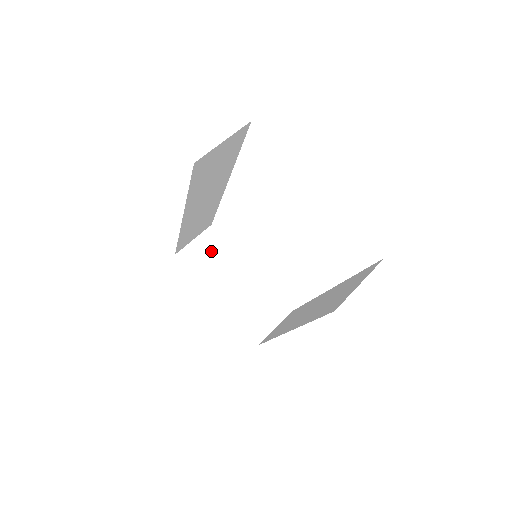
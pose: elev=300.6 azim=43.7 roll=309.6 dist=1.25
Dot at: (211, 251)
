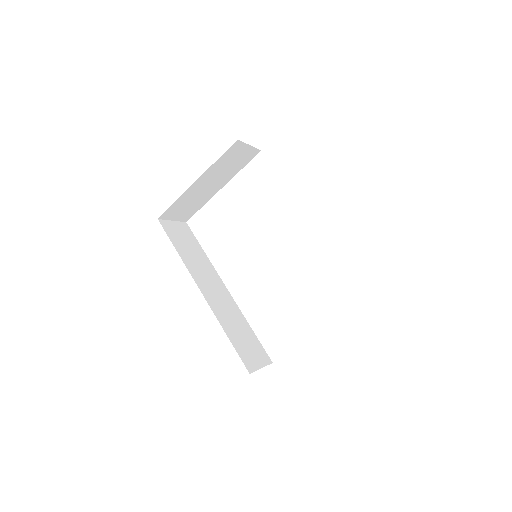
Dot at: occluded
